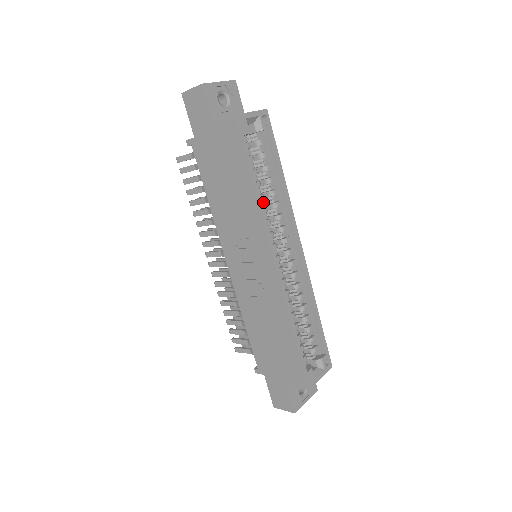
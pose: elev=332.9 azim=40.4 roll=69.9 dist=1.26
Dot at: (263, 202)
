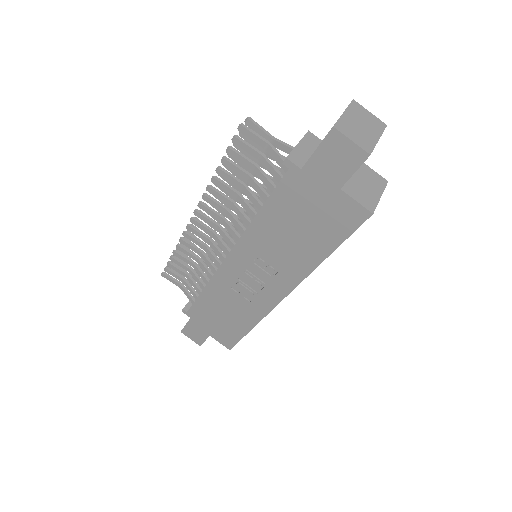
Dot at: occluded
